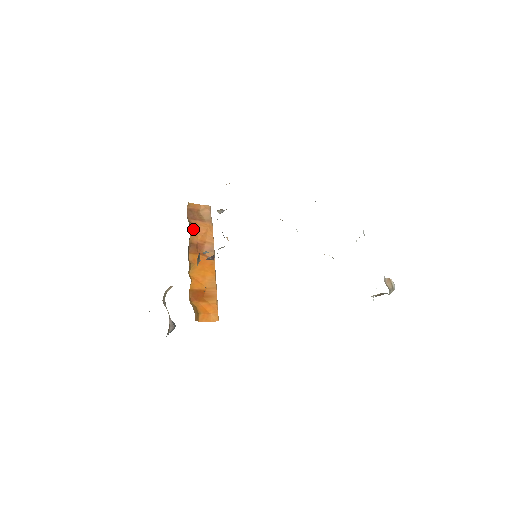
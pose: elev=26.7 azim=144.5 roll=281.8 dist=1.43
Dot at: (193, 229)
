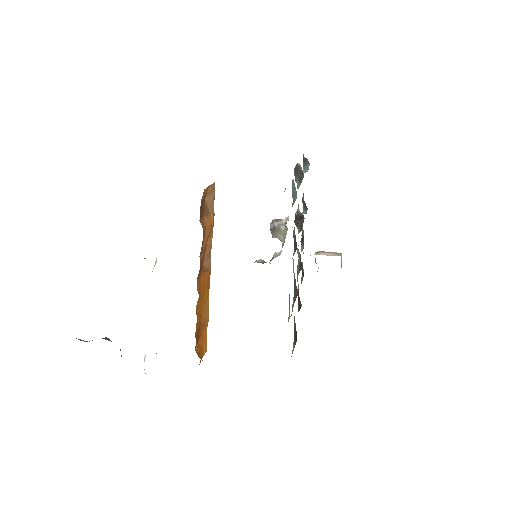
Dot at: (203, 237)
